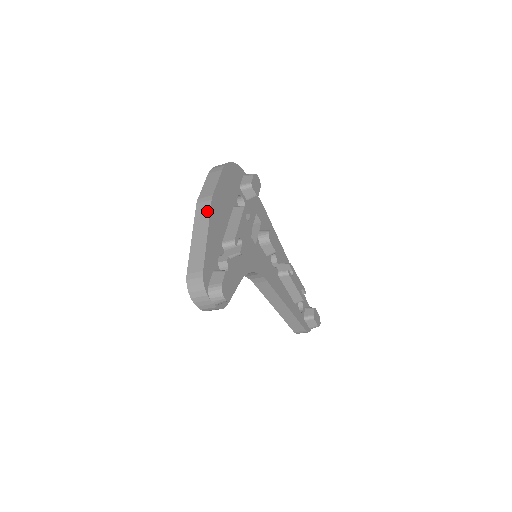
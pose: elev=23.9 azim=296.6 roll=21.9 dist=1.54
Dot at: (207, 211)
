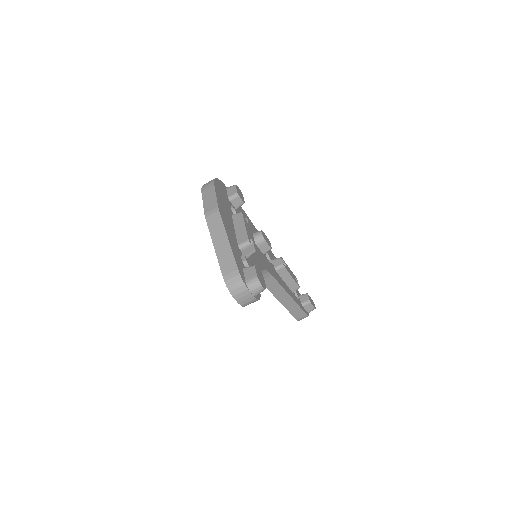
Dot at: (219, 221)
